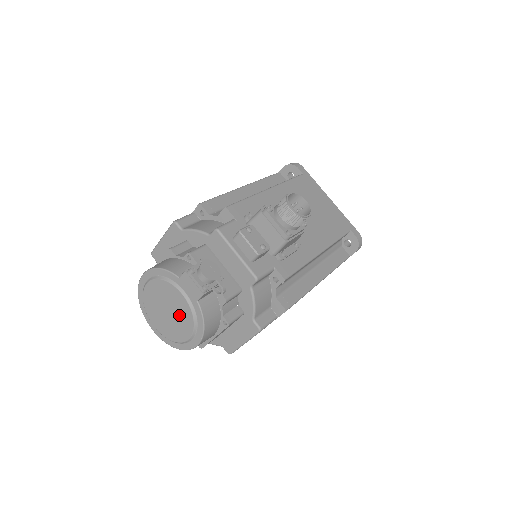
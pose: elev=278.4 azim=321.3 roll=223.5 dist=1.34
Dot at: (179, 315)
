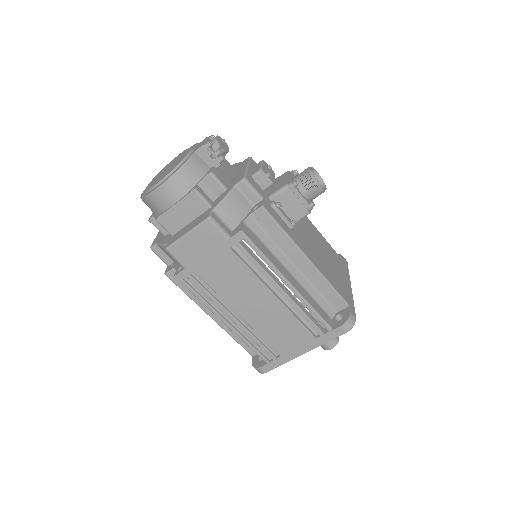
Dot at: (173, 166)
